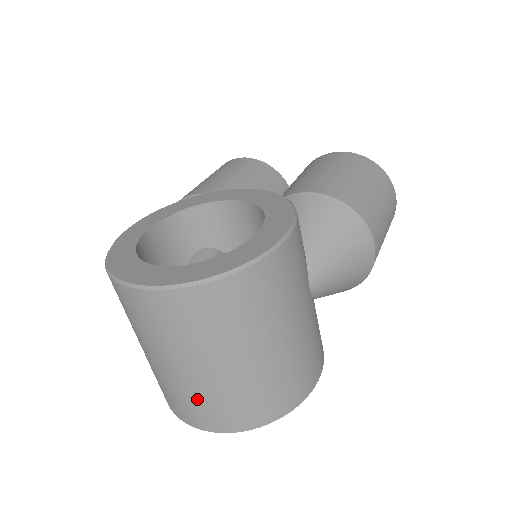
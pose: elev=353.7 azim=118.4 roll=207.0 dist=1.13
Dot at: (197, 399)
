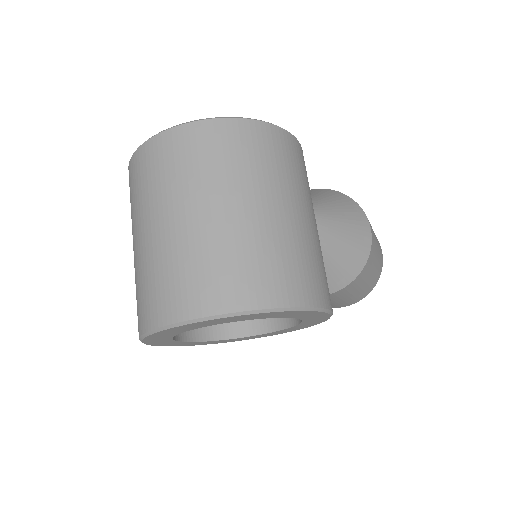
Dot at: (196, 260)
